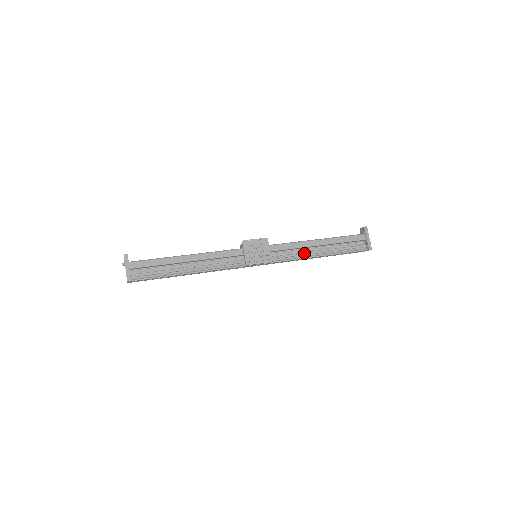
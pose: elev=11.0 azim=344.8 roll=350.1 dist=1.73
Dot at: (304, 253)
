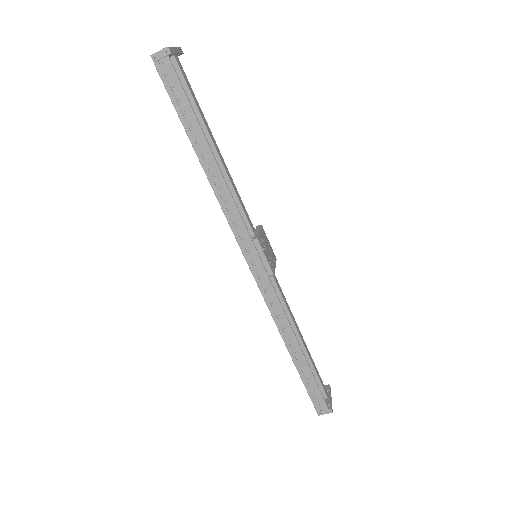
Dot at: occluded
